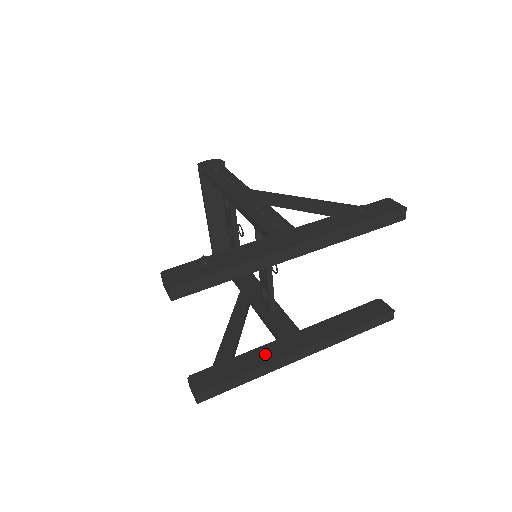
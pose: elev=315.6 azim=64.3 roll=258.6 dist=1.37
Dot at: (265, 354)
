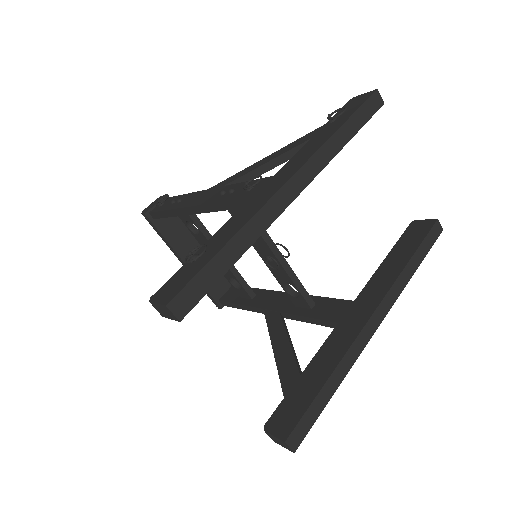
Dot at: (335, 346)
